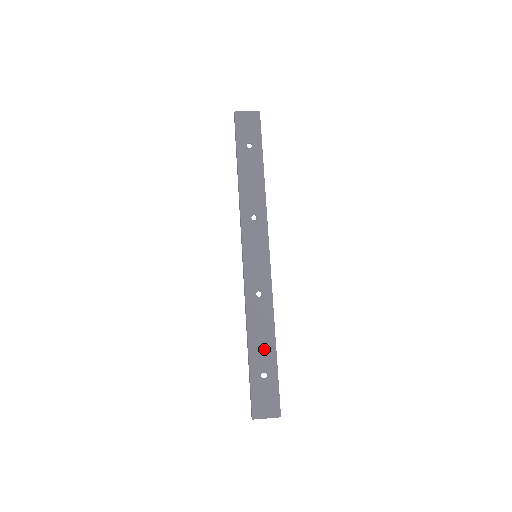
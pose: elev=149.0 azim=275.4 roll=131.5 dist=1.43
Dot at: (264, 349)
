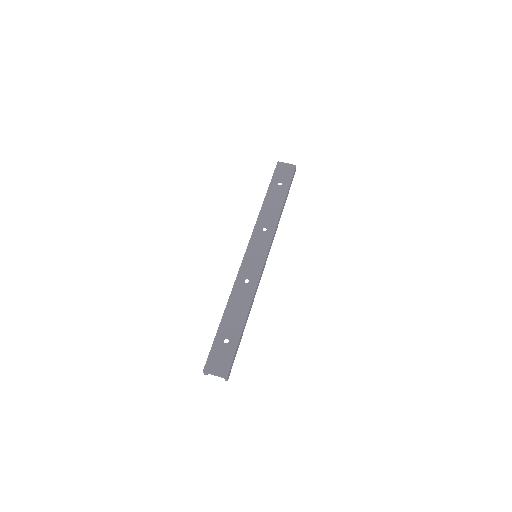
Dot at: (234, 321)
